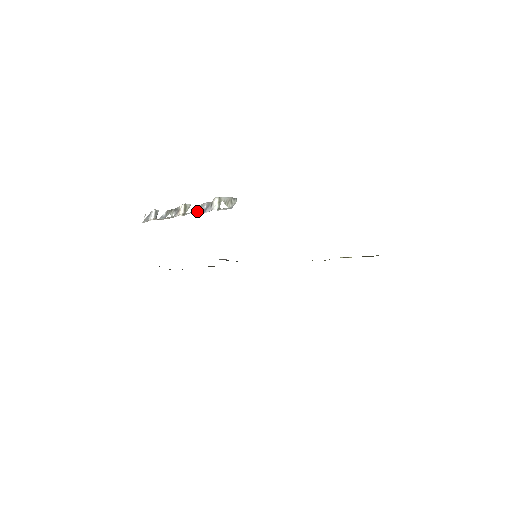
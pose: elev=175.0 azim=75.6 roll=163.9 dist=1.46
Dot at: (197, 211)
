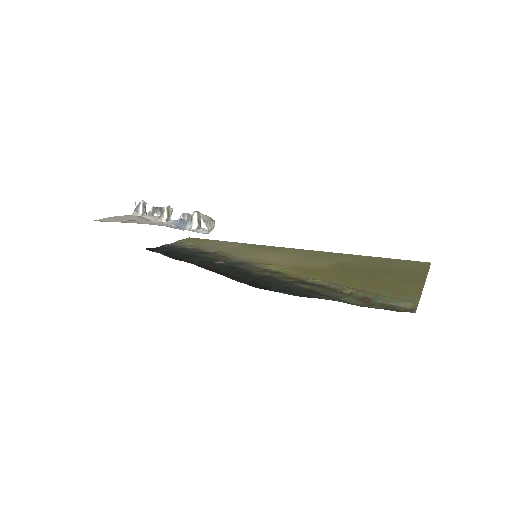
Dot at: (178, 222)
